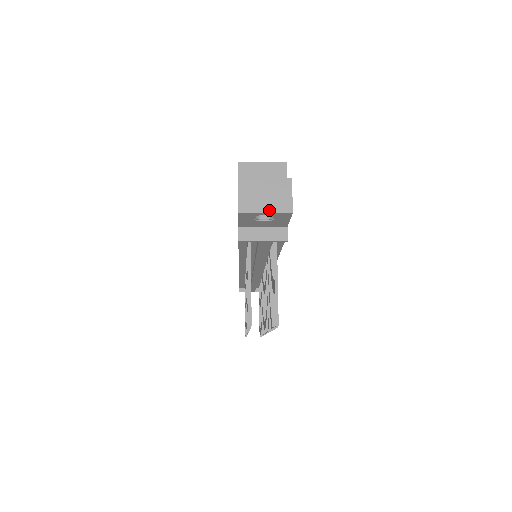
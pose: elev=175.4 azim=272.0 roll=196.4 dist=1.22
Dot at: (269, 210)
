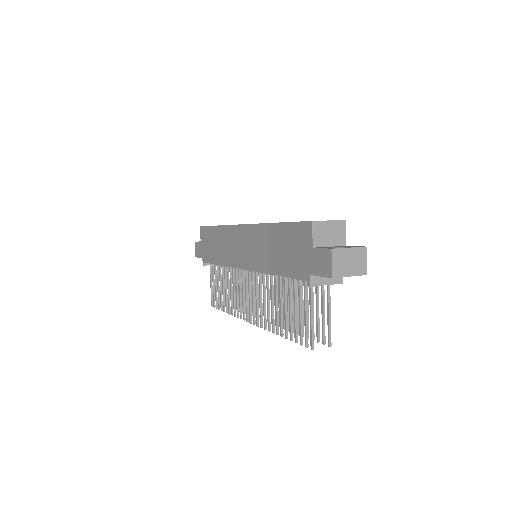
Dot at: (352, 274)
